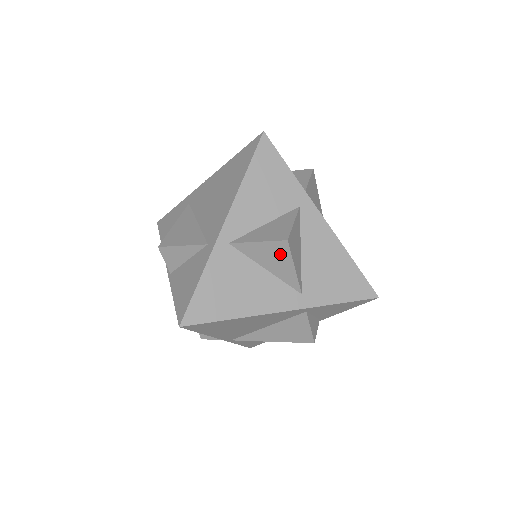
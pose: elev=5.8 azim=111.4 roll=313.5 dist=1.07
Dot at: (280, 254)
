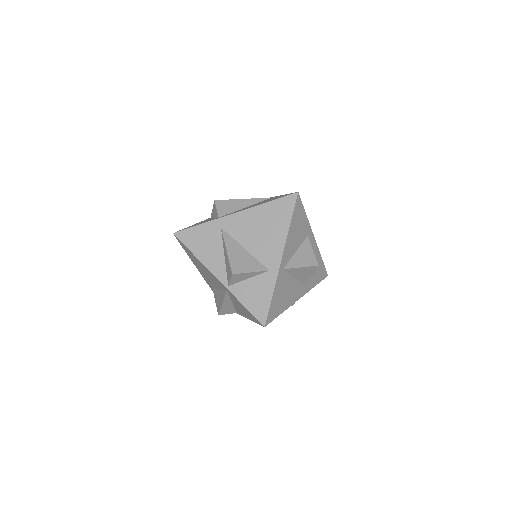
Dot at: (309, 271)
